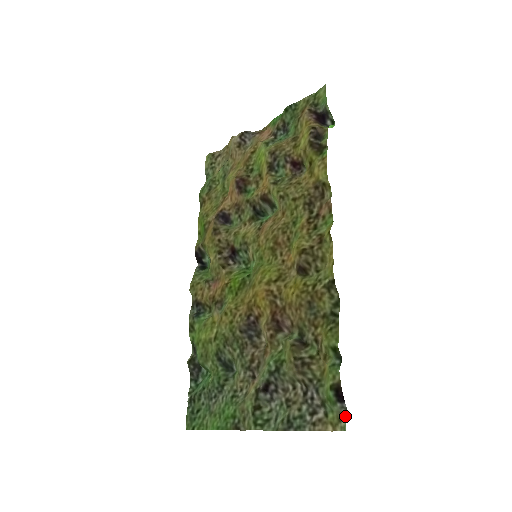
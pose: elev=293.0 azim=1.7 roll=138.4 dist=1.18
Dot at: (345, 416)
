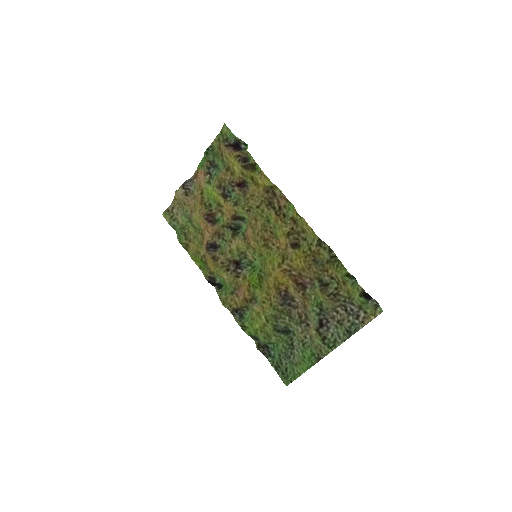
Dot at: (377, 305)
